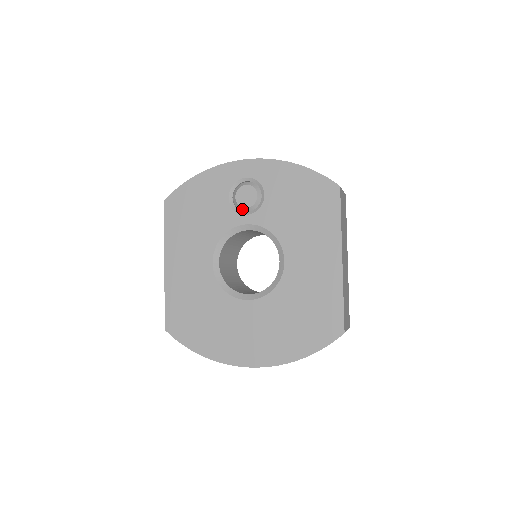
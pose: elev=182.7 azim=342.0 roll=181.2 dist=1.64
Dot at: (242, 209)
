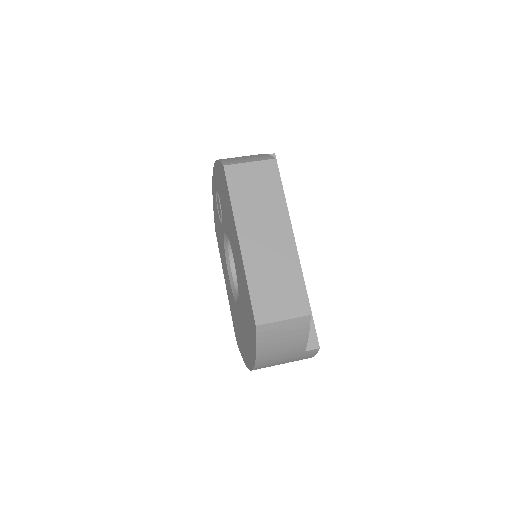
Dot at: occluded
